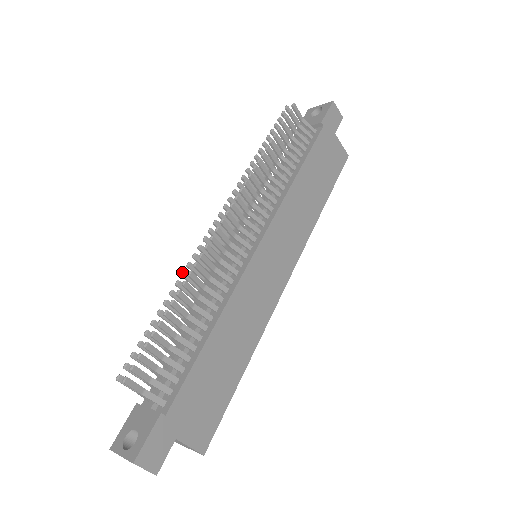
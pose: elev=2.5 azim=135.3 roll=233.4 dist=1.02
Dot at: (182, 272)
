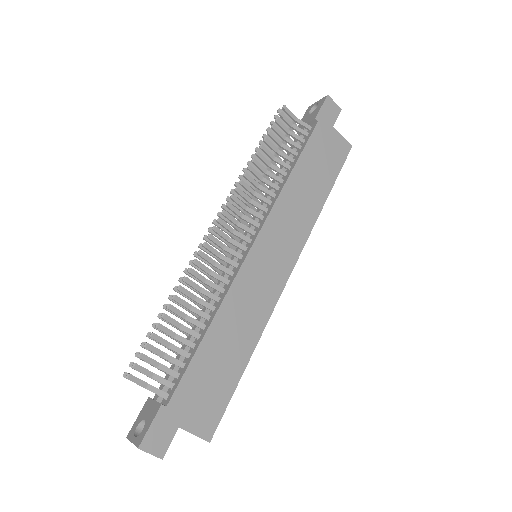
Dot at: (179, 278)
